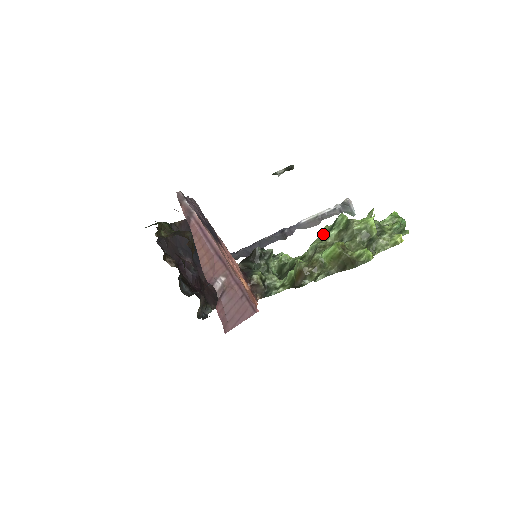
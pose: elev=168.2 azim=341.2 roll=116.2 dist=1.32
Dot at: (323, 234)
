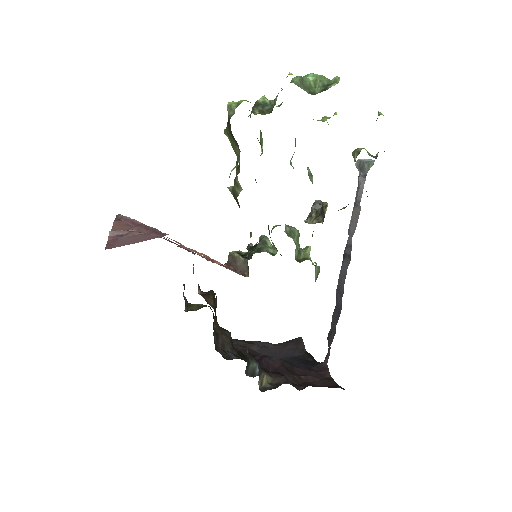
Dot at: occluded
